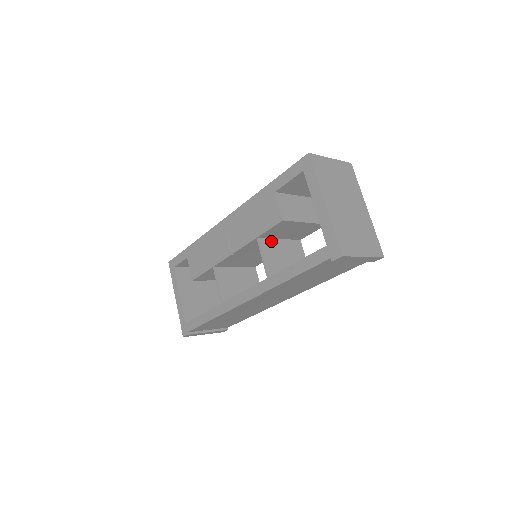
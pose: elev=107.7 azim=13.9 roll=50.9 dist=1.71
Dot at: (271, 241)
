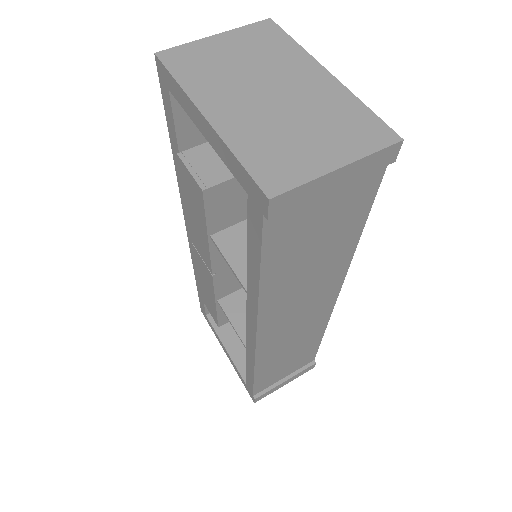
Dot at: (238, 228)
